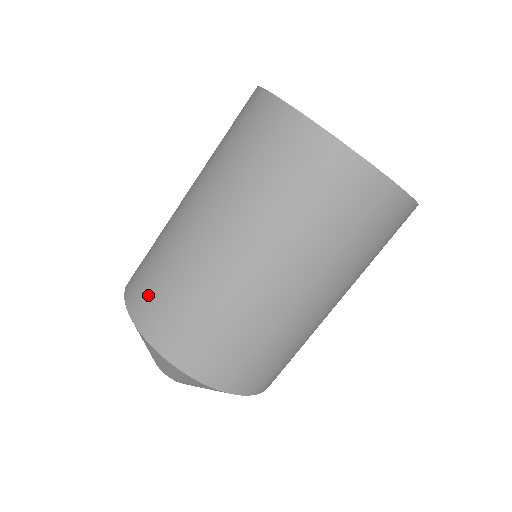
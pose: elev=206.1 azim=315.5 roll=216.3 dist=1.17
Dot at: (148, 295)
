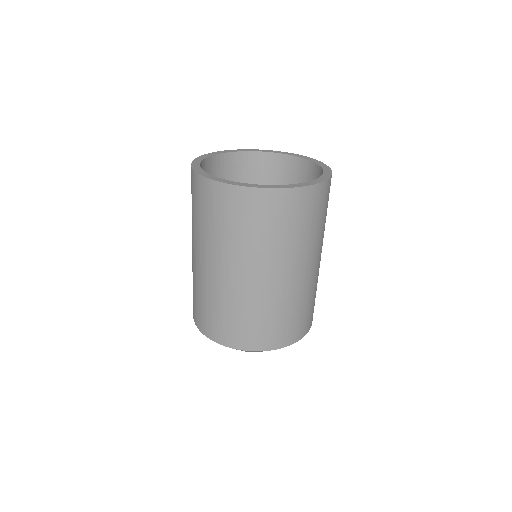
Dot at: (244, 333)
